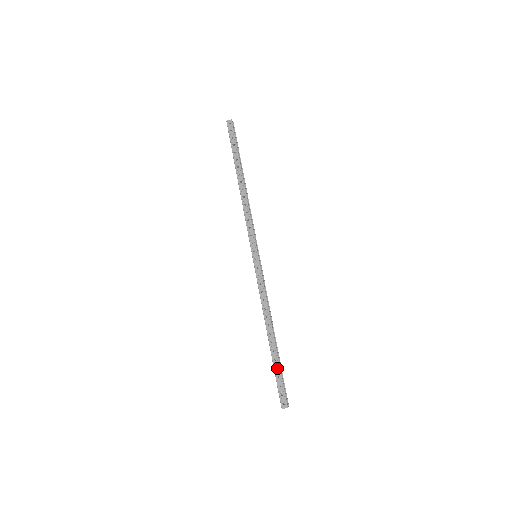
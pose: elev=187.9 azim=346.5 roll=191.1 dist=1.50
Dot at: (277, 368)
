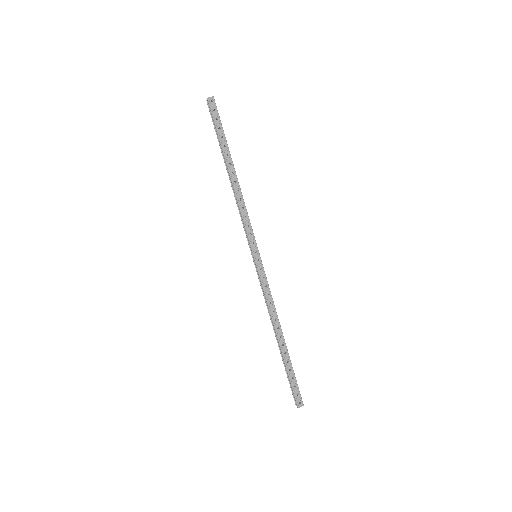
Dot at: occluded
